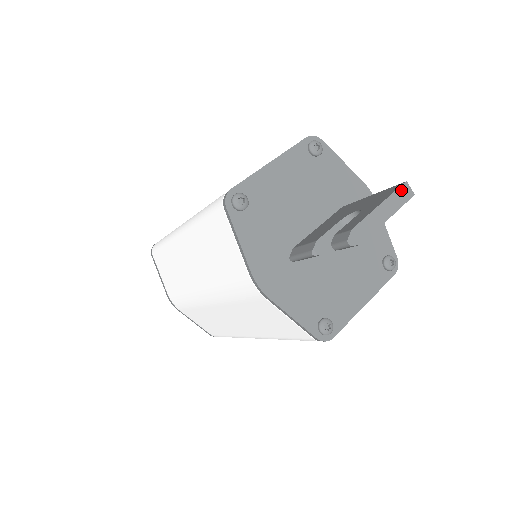
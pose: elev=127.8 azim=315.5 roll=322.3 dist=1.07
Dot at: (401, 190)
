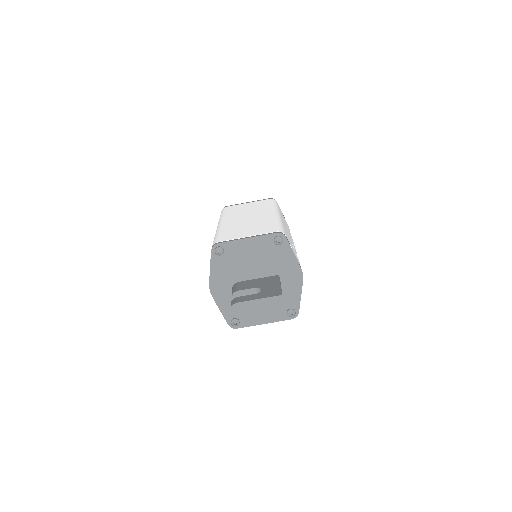
Dot at: (276, 298)
